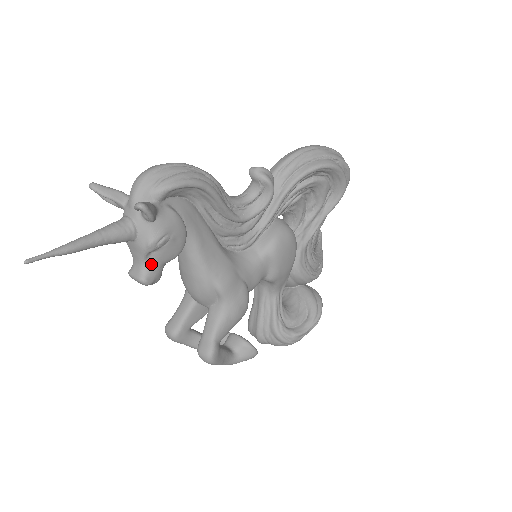
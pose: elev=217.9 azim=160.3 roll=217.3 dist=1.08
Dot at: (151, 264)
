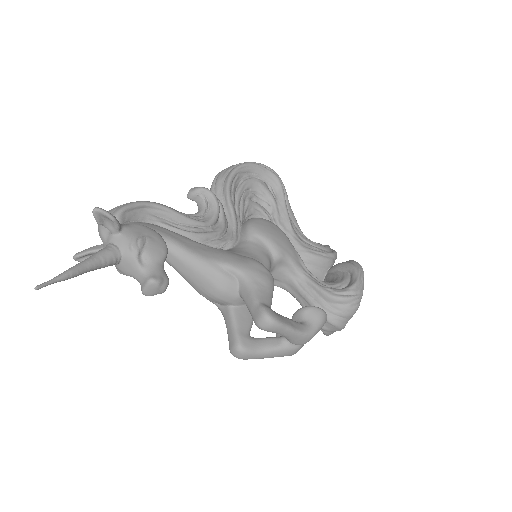
Dot at: (148, 267)
